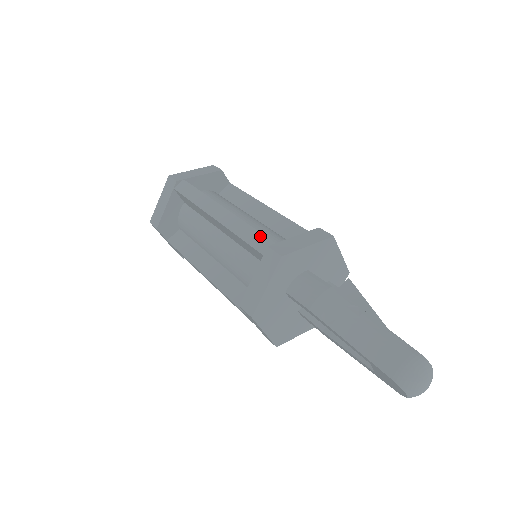
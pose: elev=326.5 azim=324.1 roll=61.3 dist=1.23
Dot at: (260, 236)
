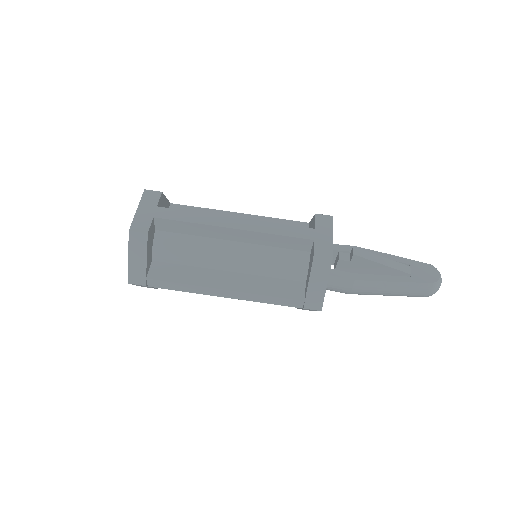
Dot at: (286, 300)
